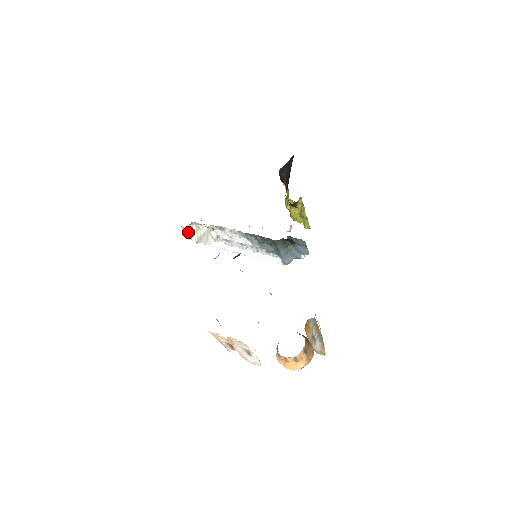
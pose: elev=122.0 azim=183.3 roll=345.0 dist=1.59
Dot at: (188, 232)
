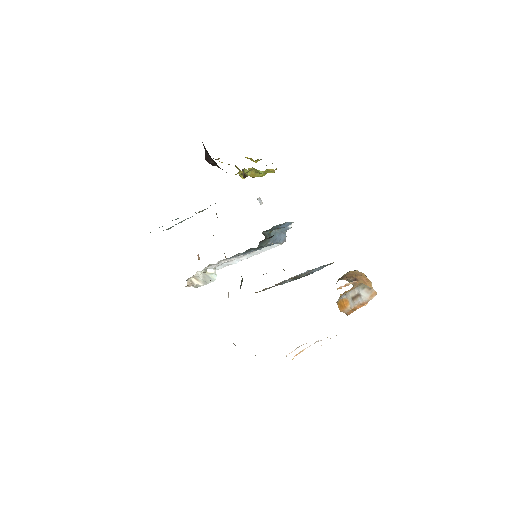
Dot at: (192, 285)
